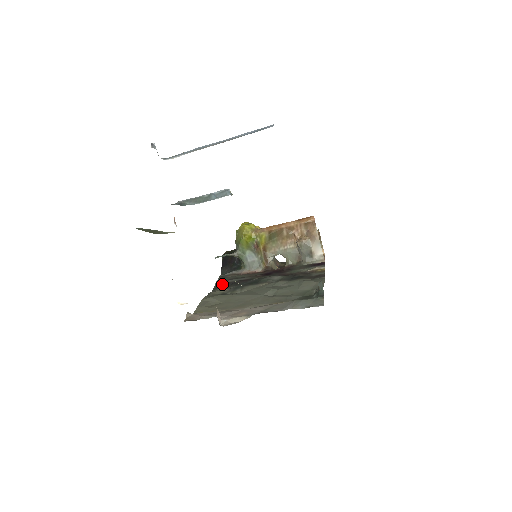
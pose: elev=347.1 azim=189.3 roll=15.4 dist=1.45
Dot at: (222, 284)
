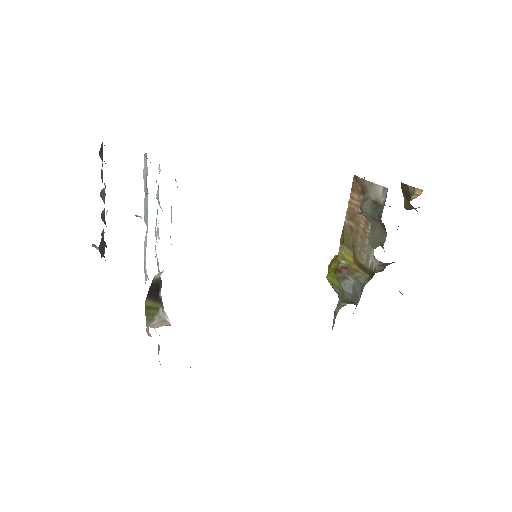
Dot at: occluded
